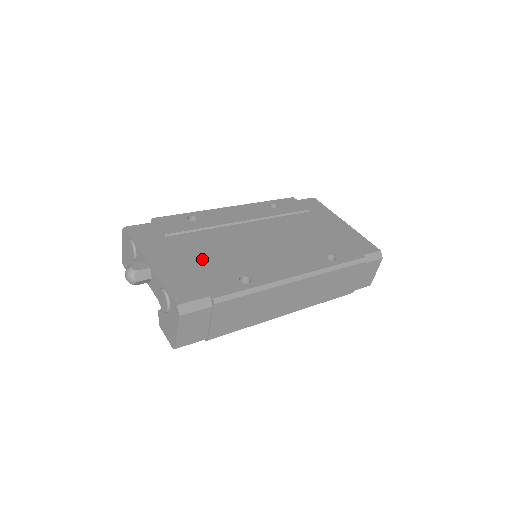
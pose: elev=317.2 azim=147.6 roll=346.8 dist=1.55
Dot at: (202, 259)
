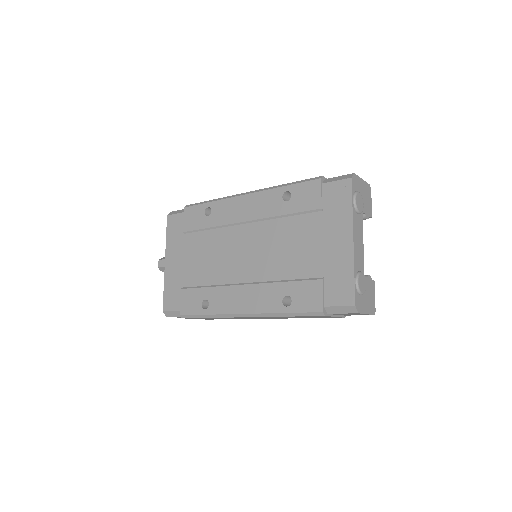
Dot at: (193, 269)
